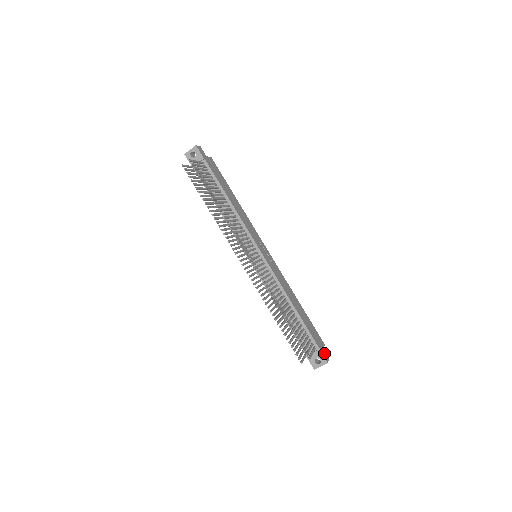
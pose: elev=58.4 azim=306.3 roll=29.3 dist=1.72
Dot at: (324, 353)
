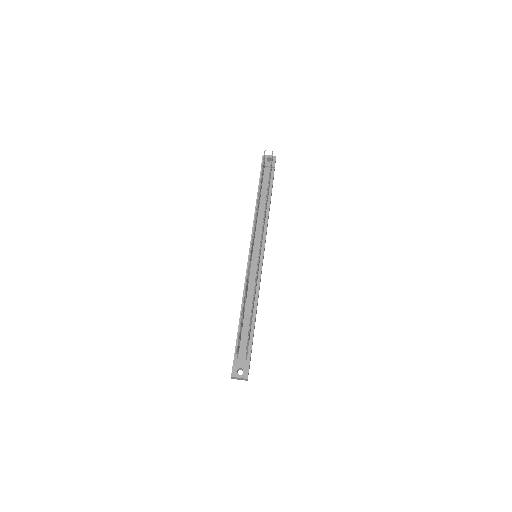
Dot at: occluded
